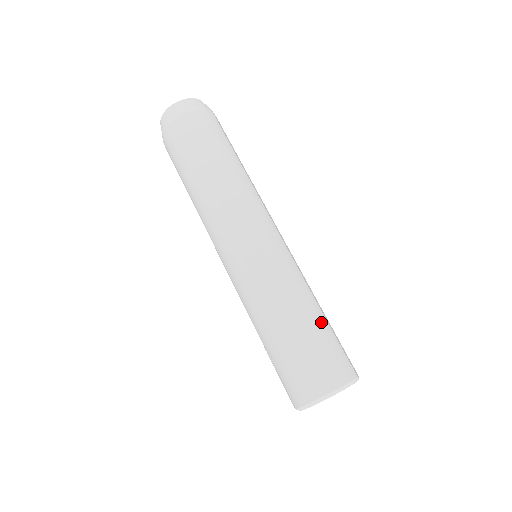
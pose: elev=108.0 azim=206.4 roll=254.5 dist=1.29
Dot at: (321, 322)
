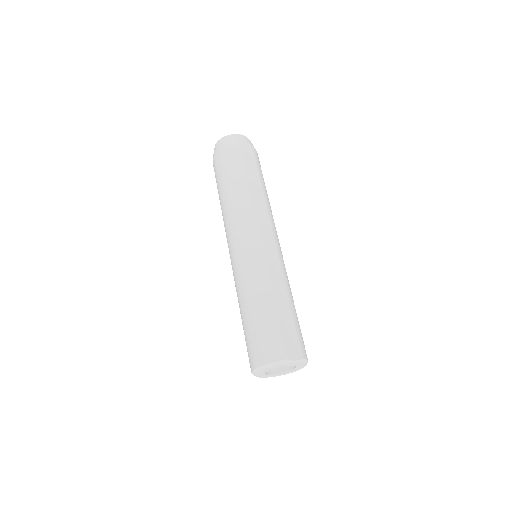
Dot at: (268, 312)
